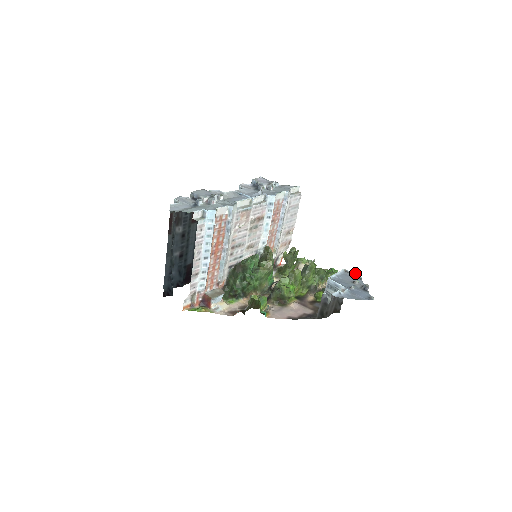
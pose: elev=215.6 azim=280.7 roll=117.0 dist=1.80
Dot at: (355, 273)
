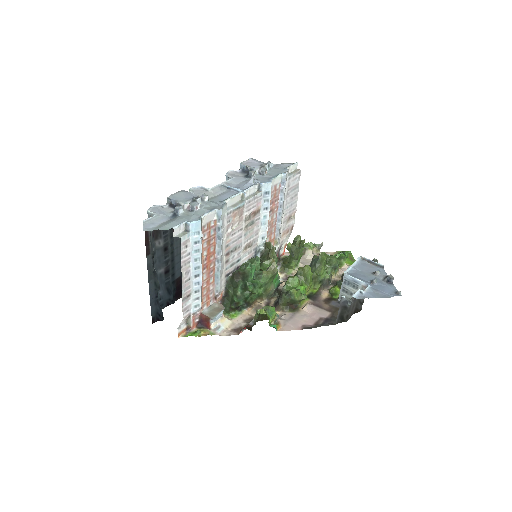
Dot at: (374, 259)
